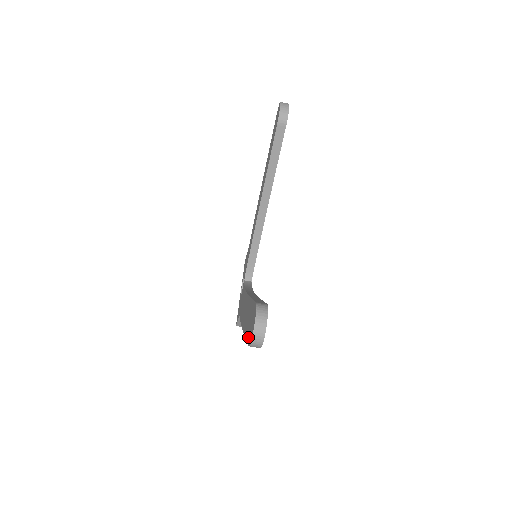
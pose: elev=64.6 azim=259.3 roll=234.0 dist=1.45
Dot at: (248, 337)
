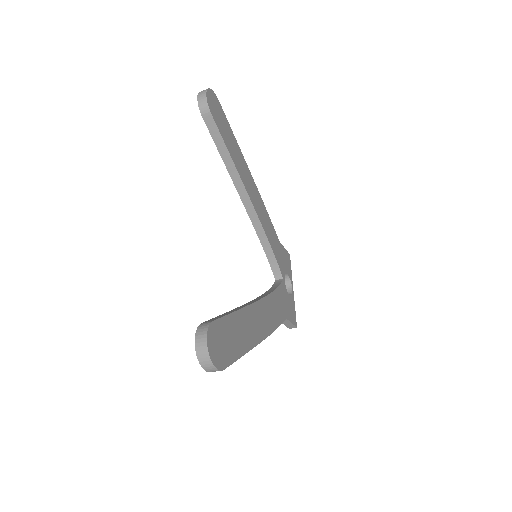
Dot at: occluded
